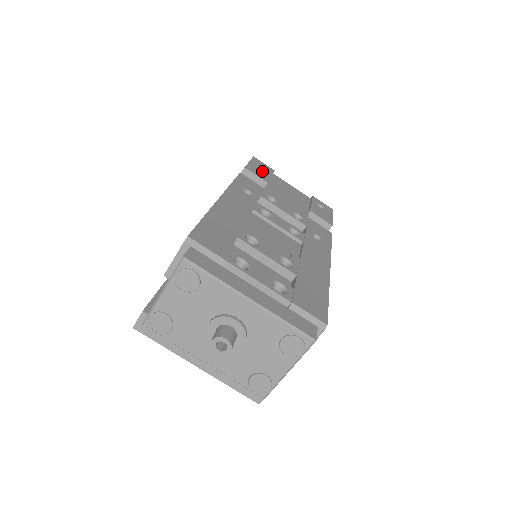
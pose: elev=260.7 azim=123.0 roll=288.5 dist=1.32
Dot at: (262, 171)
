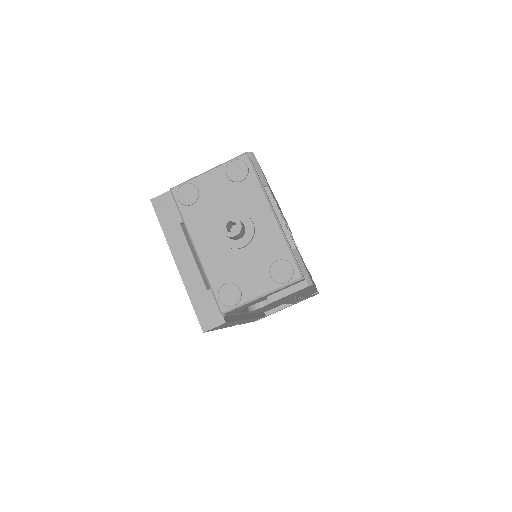
Dot at: occluded
